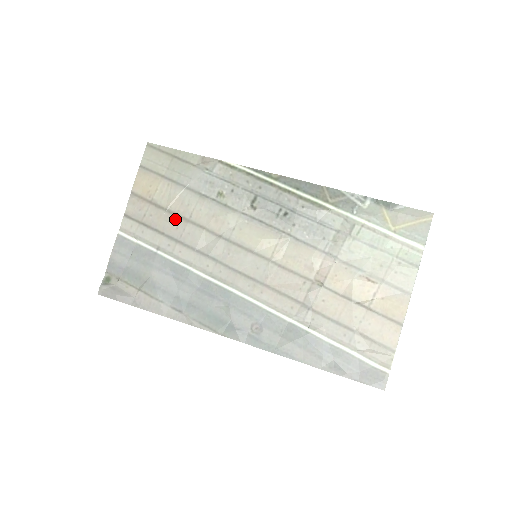
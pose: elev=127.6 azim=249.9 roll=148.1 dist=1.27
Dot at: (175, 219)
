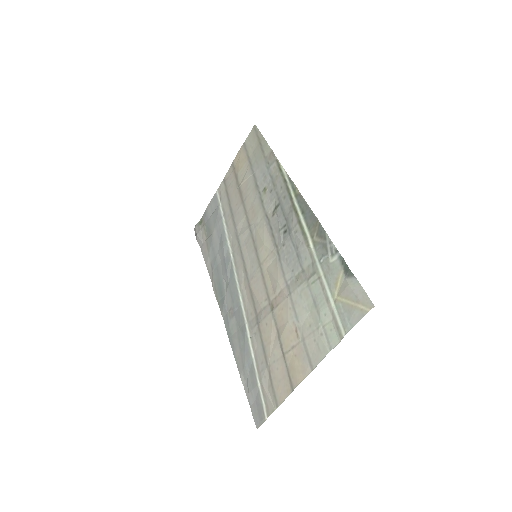
Dot at: (239, 197)
